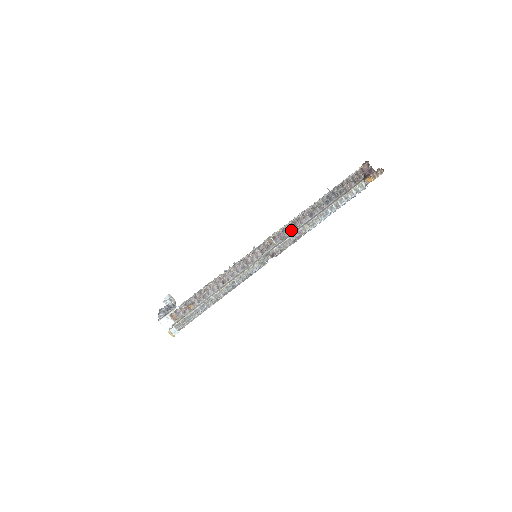
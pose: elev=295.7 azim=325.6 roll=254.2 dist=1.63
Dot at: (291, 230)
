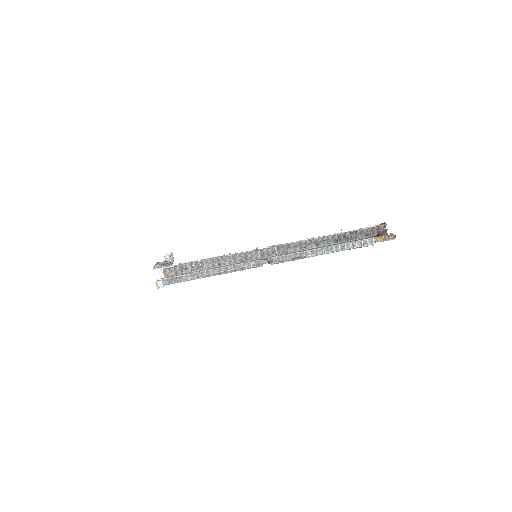
Dot at: (295, 249)
